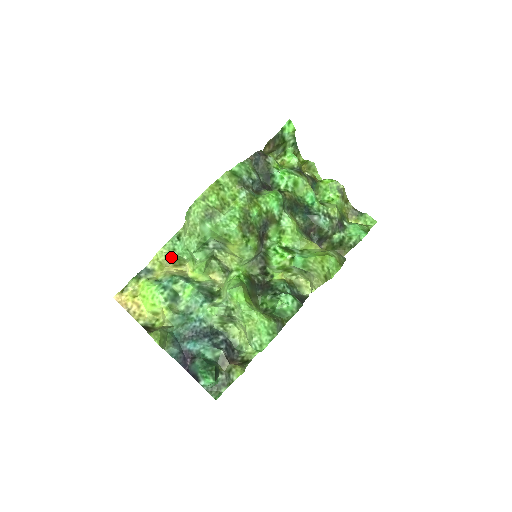
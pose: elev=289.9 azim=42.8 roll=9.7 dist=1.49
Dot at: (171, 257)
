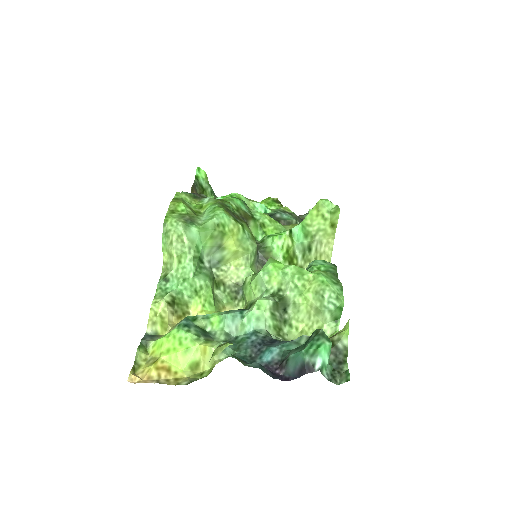
Dot at: (170, 300)
